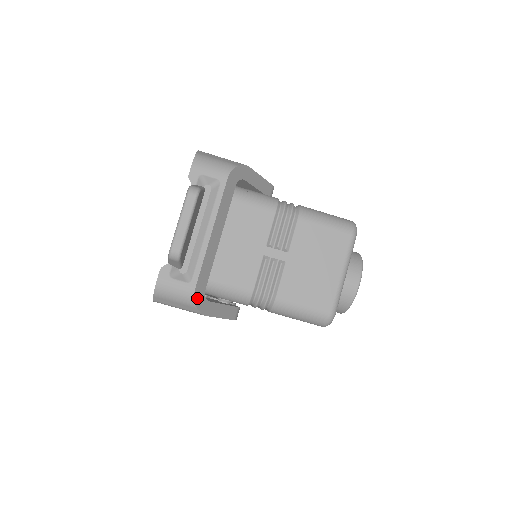
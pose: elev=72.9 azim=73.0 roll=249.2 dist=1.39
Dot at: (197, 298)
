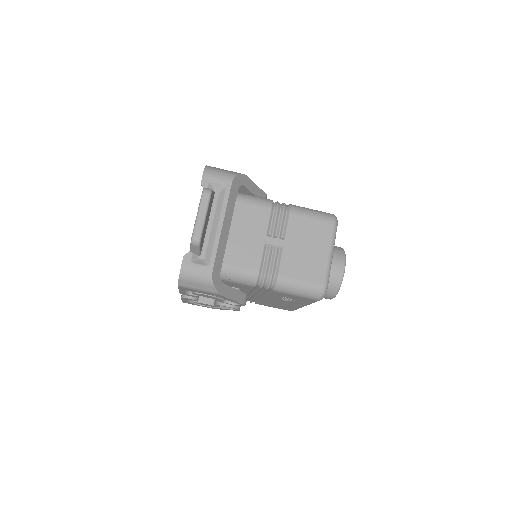
Dot at: (214, 279)
